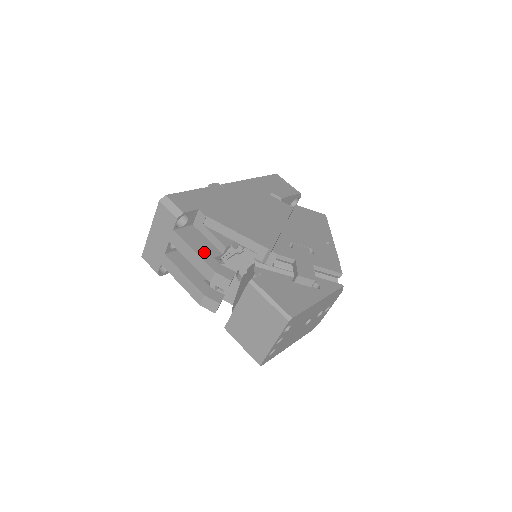
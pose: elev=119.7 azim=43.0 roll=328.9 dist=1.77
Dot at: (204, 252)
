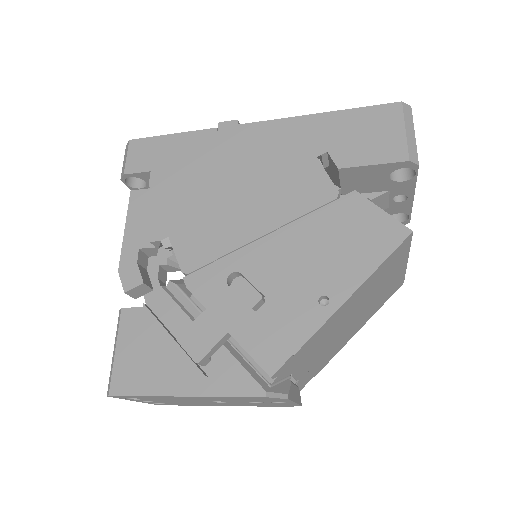
Dot at: (134, 236)
